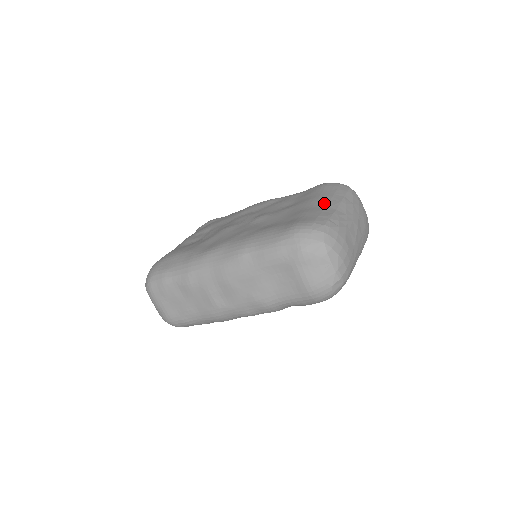
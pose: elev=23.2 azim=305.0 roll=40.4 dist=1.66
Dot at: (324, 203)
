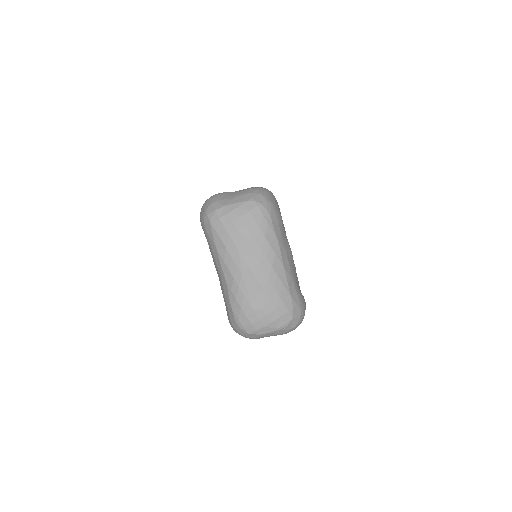
Dot at: (218, 273)
